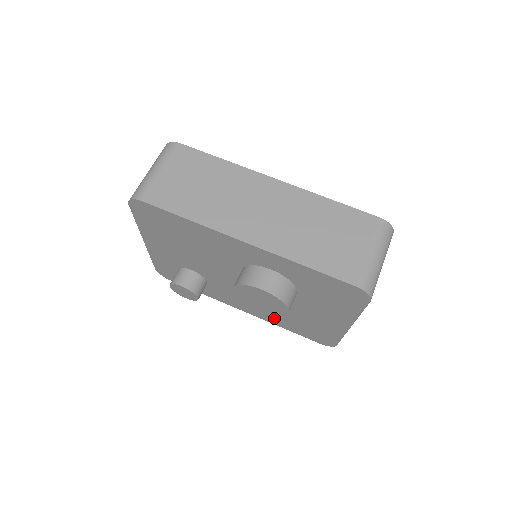
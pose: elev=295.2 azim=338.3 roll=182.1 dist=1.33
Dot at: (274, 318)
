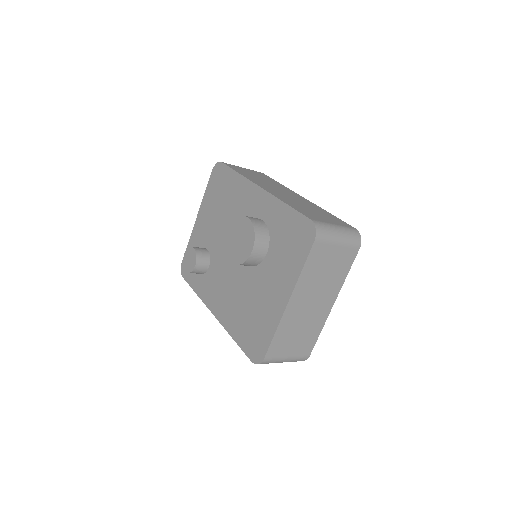
Dot at: (232, 317)
